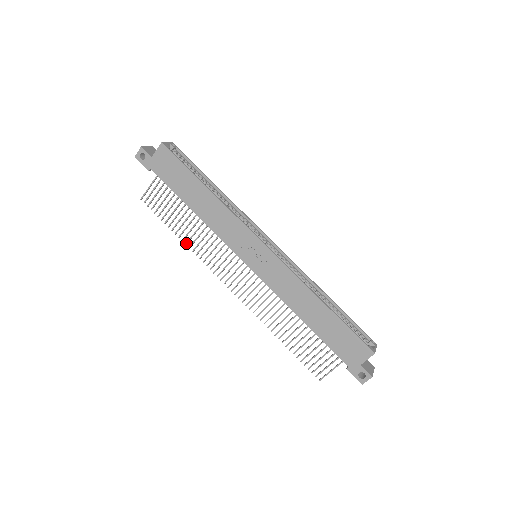
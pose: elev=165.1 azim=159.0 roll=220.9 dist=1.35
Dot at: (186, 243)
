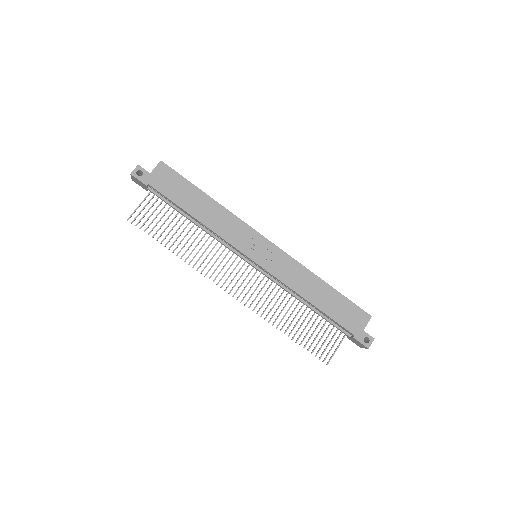
Dot at: occluded
